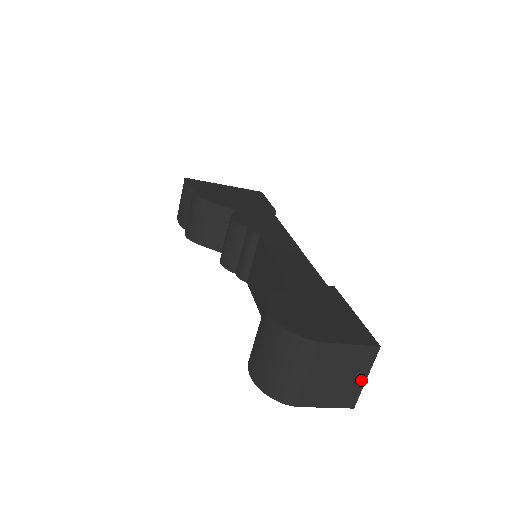
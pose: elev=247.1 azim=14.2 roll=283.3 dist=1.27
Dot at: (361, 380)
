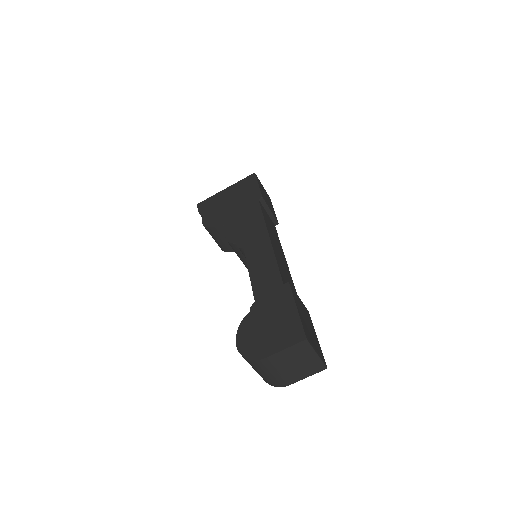
Dot at: (314, 357)
